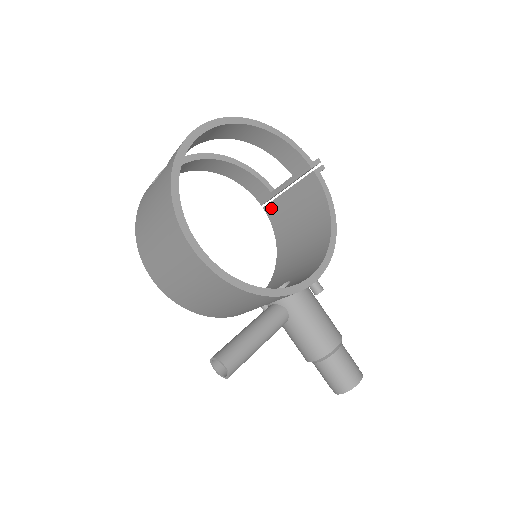
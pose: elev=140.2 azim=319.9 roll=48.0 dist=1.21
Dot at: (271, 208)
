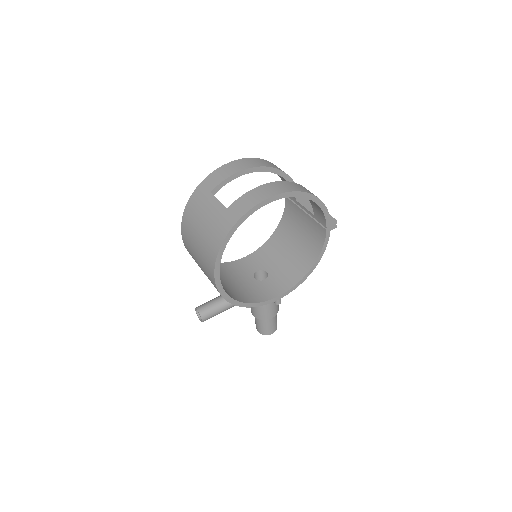
Dot at: (290, 204)
